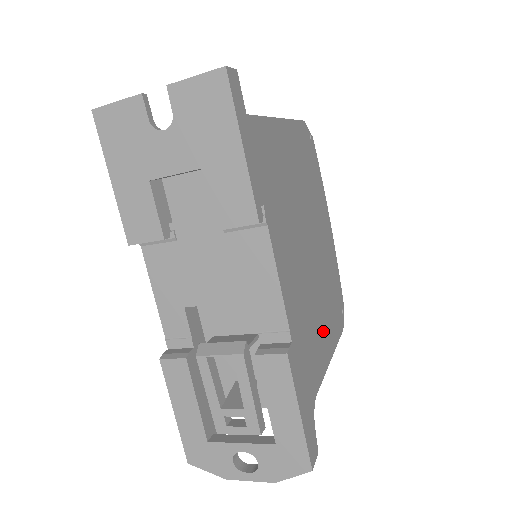
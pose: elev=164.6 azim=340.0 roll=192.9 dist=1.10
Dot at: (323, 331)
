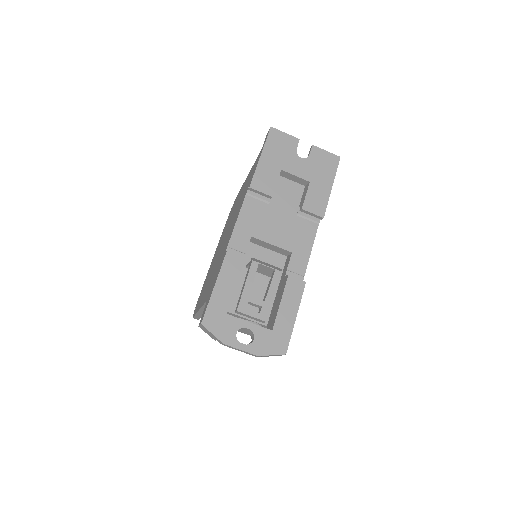
Dot at: occluded
